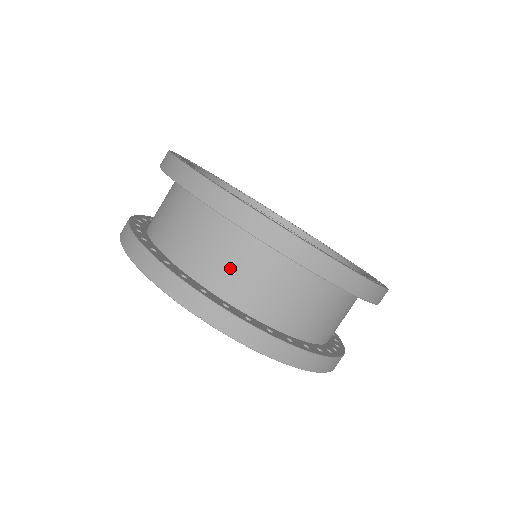
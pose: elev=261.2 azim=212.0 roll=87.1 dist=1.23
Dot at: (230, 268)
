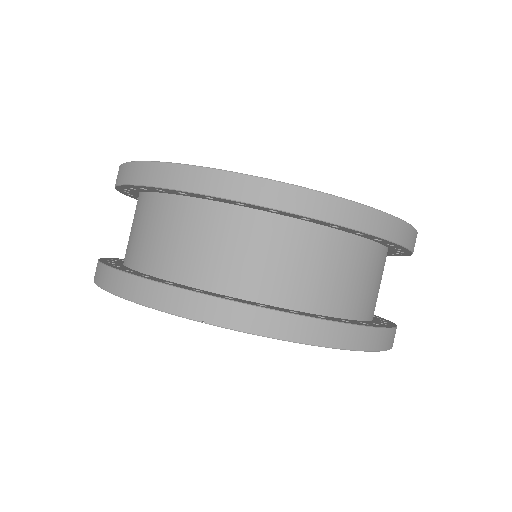
Dot at: (221, 255)
